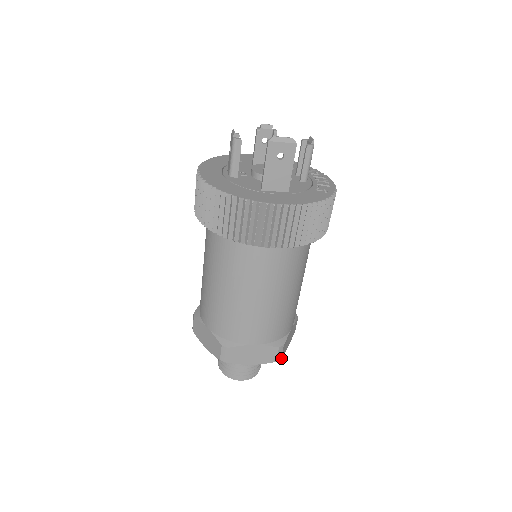
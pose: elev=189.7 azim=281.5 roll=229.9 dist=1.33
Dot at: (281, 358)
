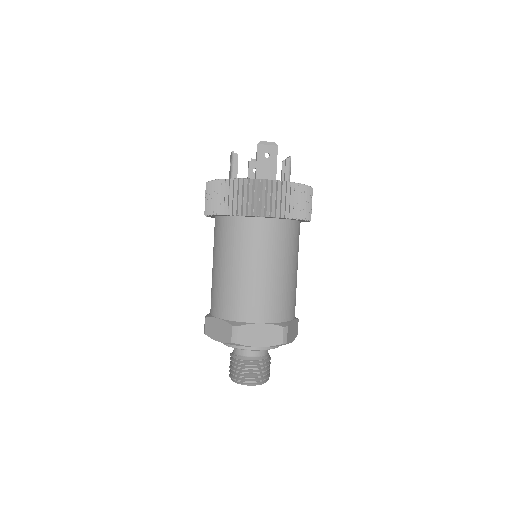
Dot at: (287, 343)
